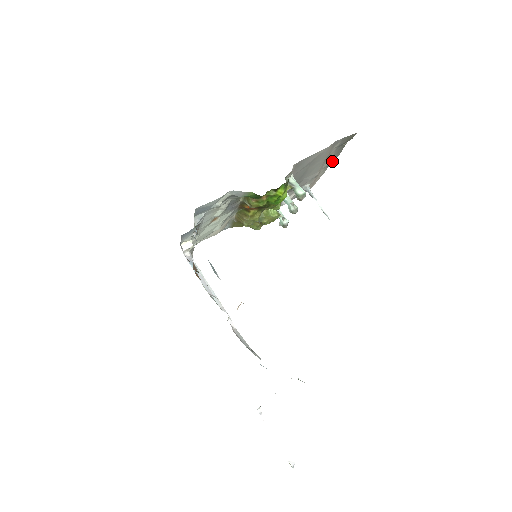
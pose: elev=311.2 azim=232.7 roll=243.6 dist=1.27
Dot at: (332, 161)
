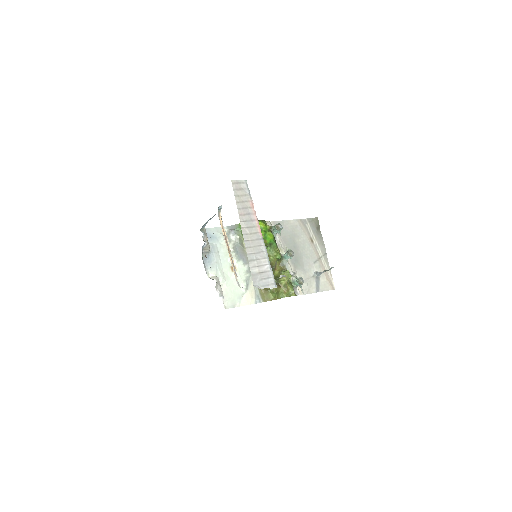
Dot at: (323, 249)
